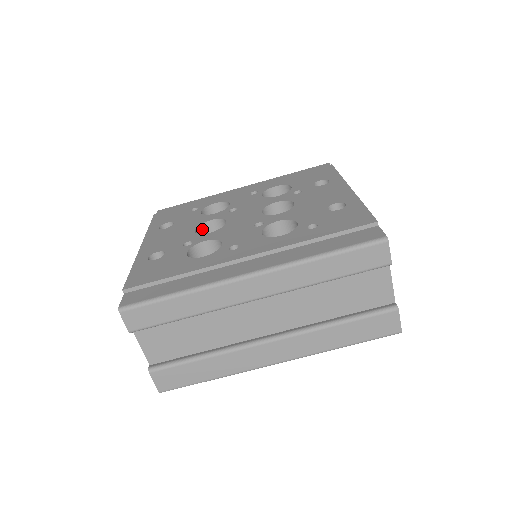
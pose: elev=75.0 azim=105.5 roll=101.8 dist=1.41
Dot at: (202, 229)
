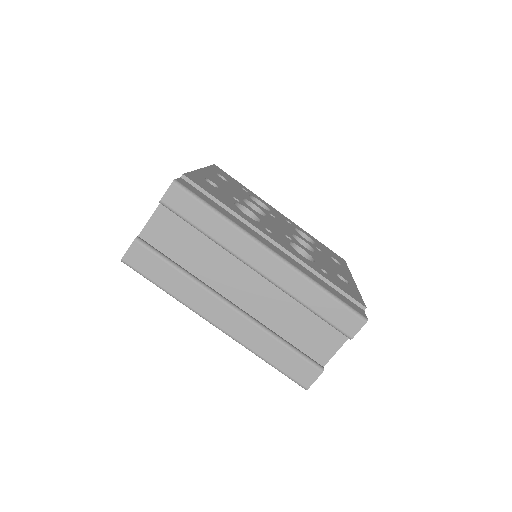
Dot at: occluded
